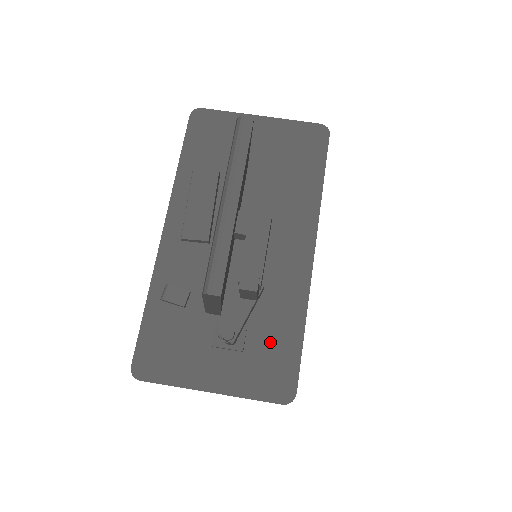
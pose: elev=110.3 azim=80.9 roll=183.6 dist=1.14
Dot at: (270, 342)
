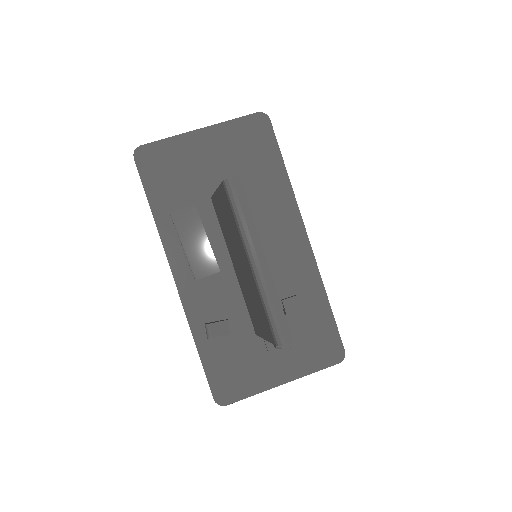
Dot at: (308, 324)
